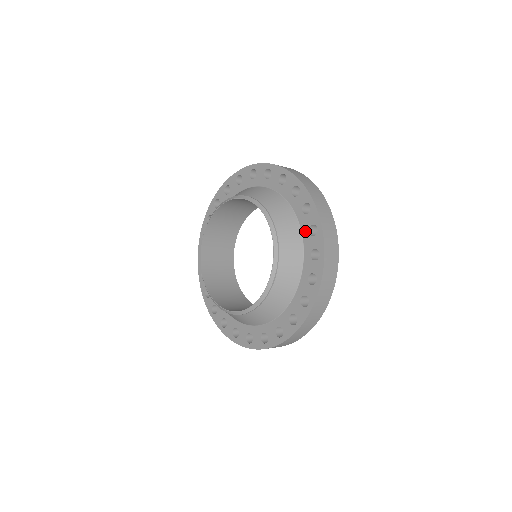
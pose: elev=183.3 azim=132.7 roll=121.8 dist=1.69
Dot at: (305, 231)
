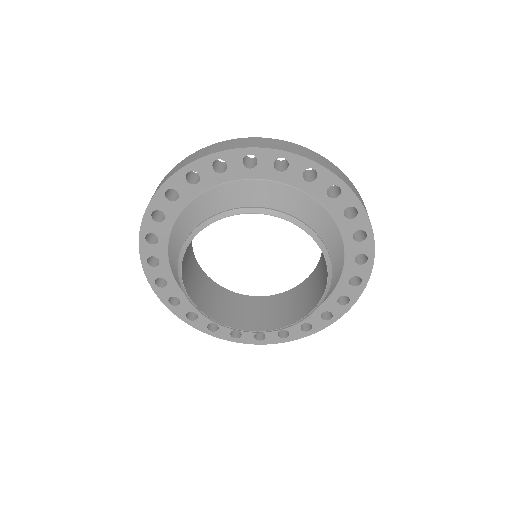
Dot at: (336, 295)
